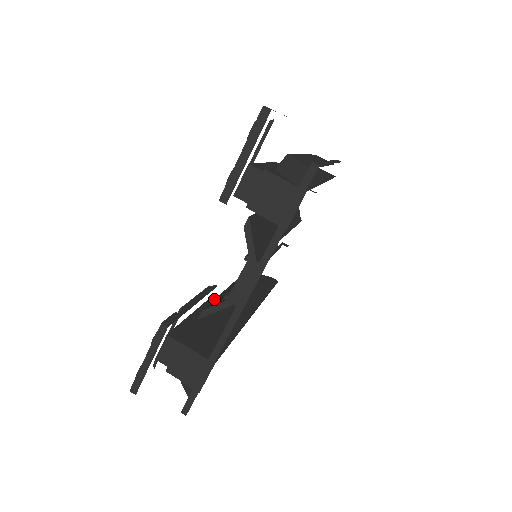
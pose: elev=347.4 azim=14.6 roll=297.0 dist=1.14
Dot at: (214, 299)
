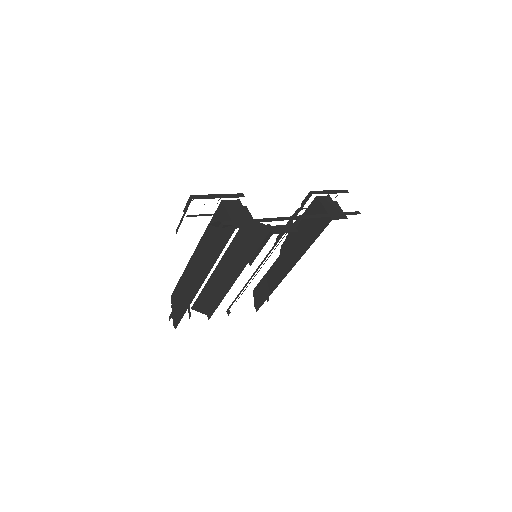
Dot at: occluded
